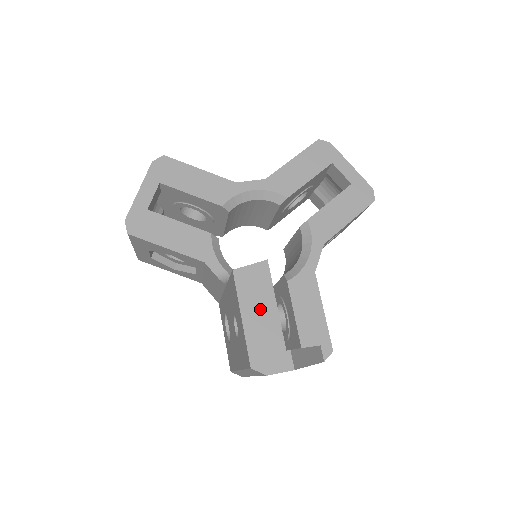
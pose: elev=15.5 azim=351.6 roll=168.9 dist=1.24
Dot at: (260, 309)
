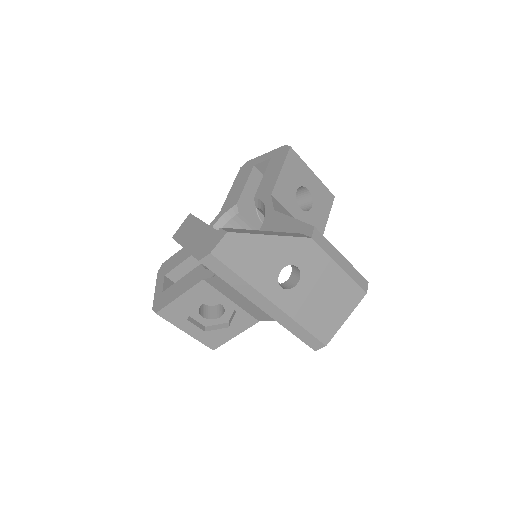
Dot at: (194, 234)
